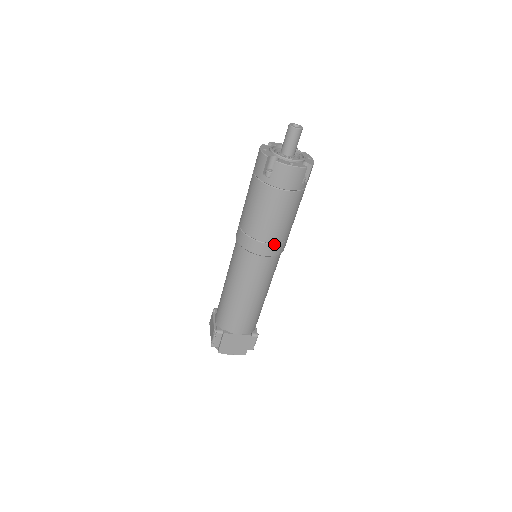
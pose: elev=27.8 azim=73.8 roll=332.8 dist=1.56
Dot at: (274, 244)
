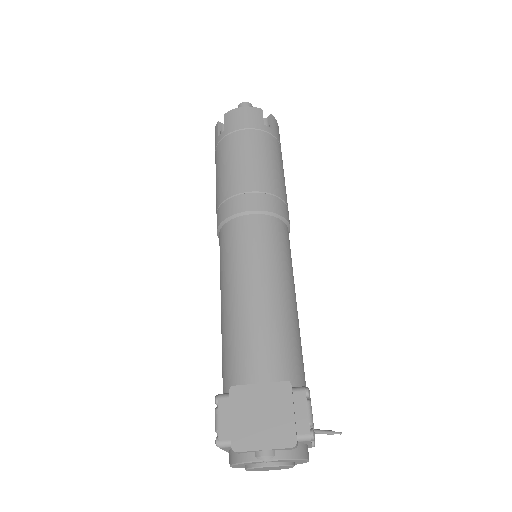
Dot at: (258, 193)
